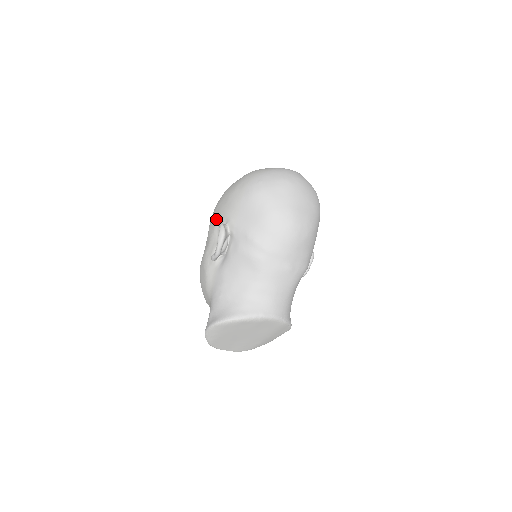
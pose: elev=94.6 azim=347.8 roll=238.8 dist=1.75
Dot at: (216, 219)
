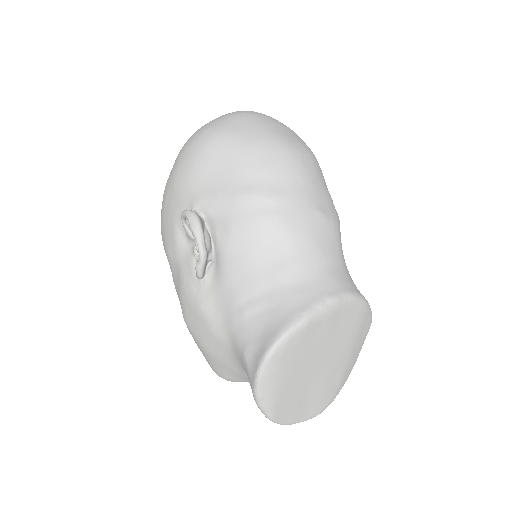
Dot at: (171, 225)
